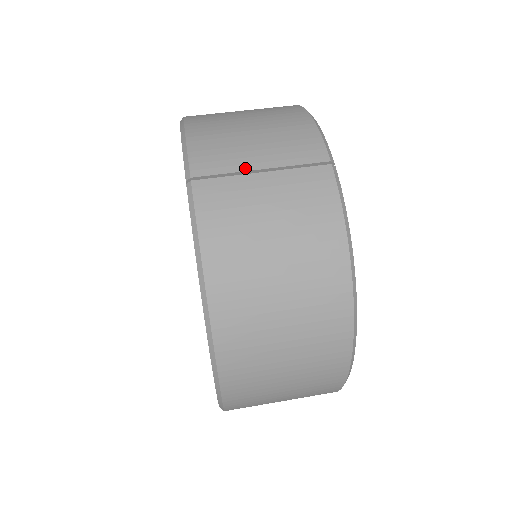
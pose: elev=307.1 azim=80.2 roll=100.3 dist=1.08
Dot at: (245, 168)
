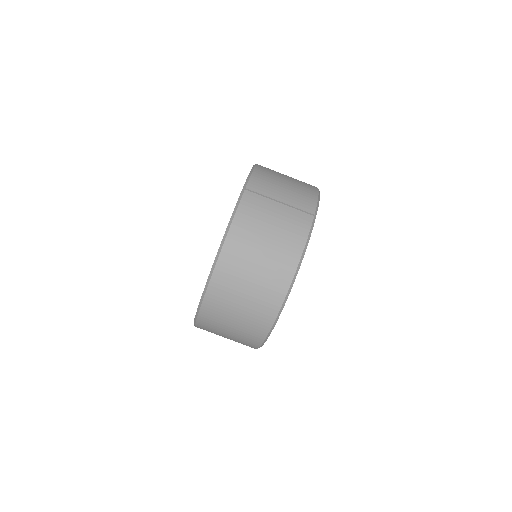
Dot at: (273, 197)
